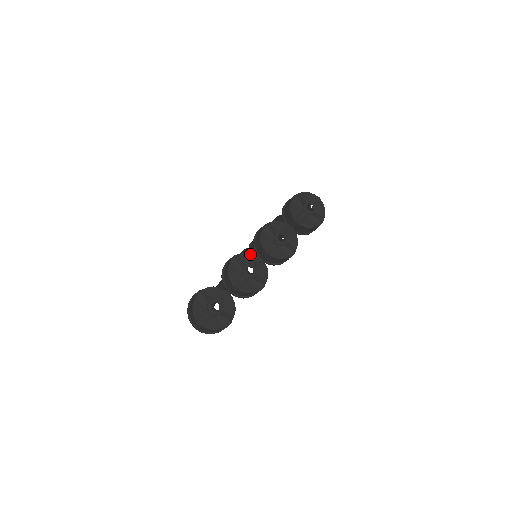
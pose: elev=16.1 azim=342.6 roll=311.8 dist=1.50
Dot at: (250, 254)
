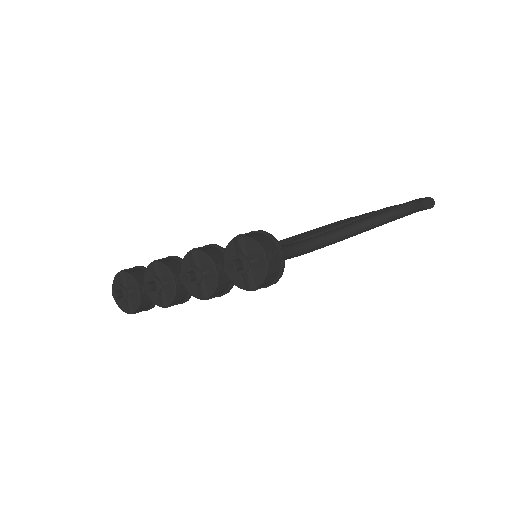
Dot at: (167, 269)
